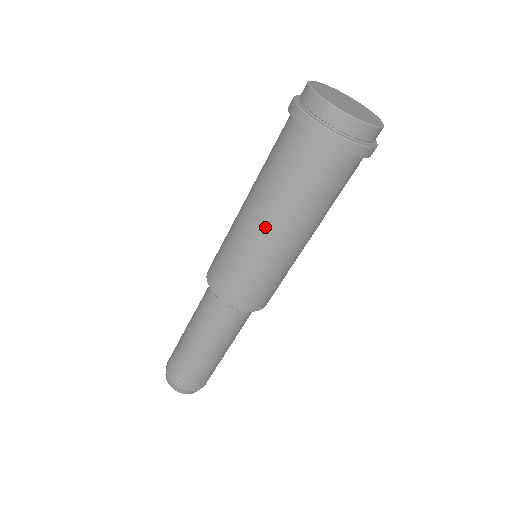
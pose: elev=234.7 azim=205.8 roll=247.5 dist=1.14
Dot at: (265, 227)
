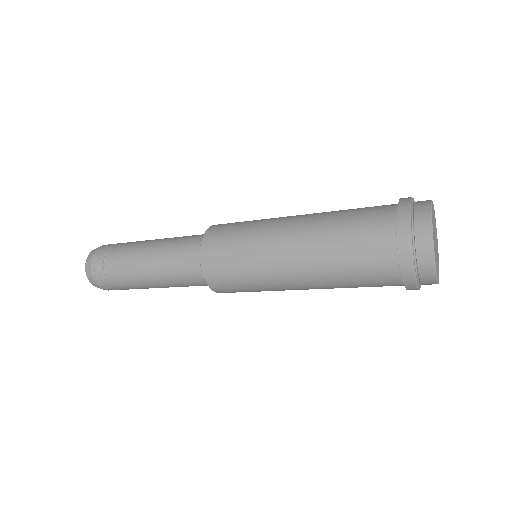
Dot at: (294, 269)
